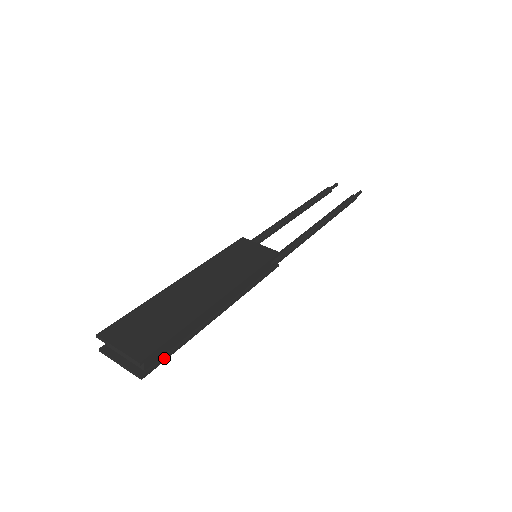
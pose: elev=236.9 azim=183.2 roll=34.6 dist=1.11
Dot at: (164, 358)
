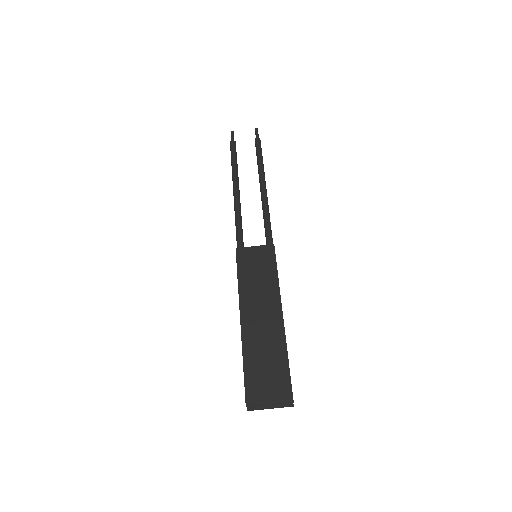
Dot at: occluded
